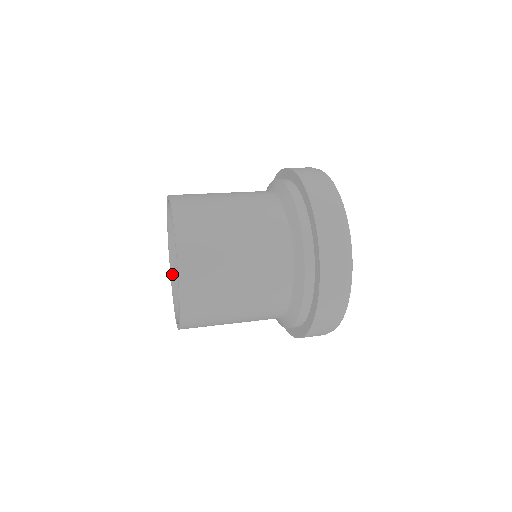
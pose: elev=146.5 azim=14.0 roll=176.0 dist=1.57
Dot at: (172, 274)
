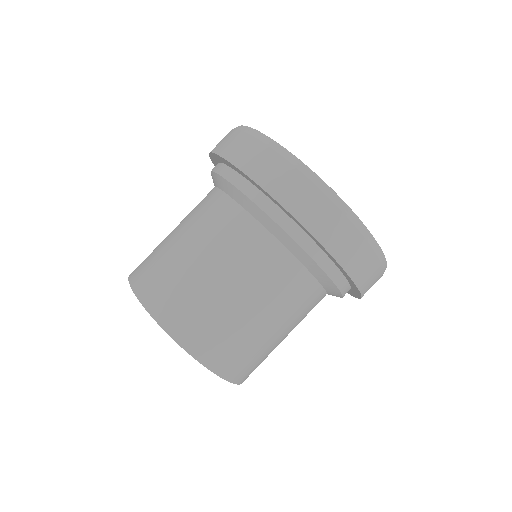
Dot at: occluded
